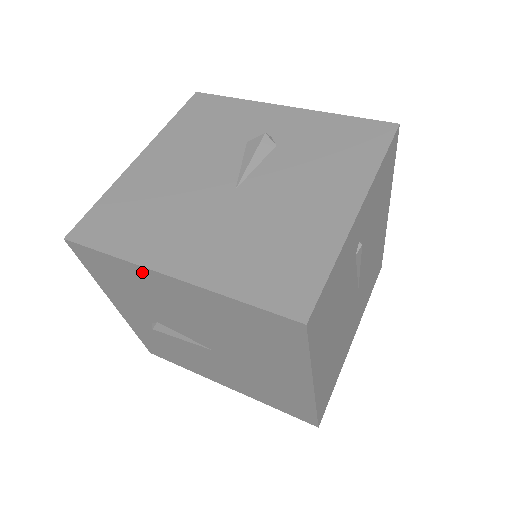
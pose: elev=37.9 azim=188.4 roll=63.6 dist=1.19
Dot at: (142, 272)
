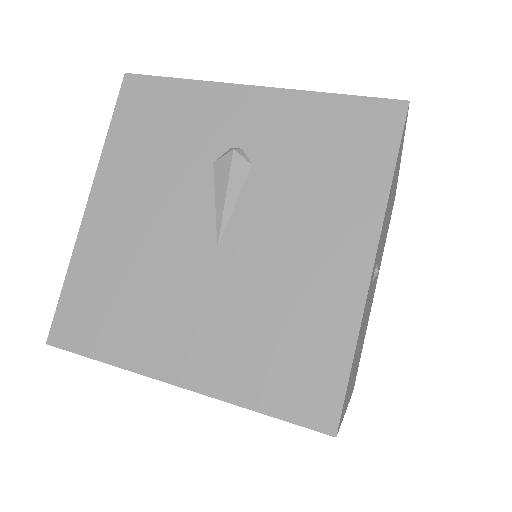
Dot at: occluded
